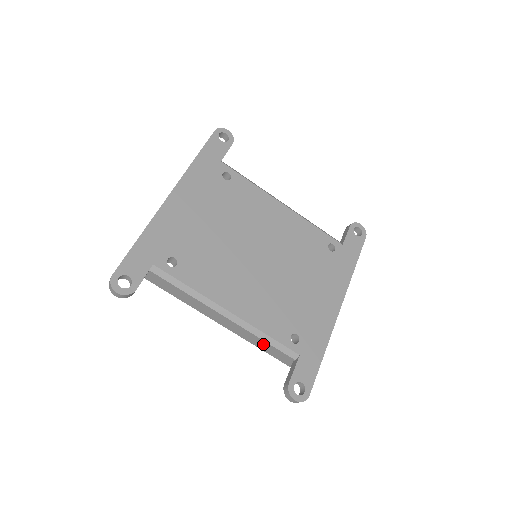
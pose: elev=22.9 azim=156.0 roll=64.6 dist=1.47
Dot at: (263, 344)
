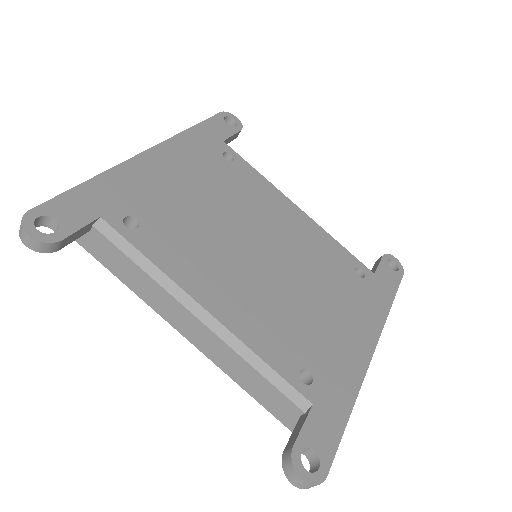
Dot at: (254, 379)
